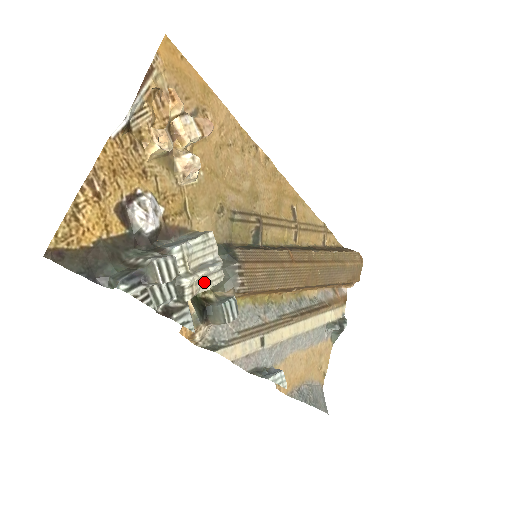
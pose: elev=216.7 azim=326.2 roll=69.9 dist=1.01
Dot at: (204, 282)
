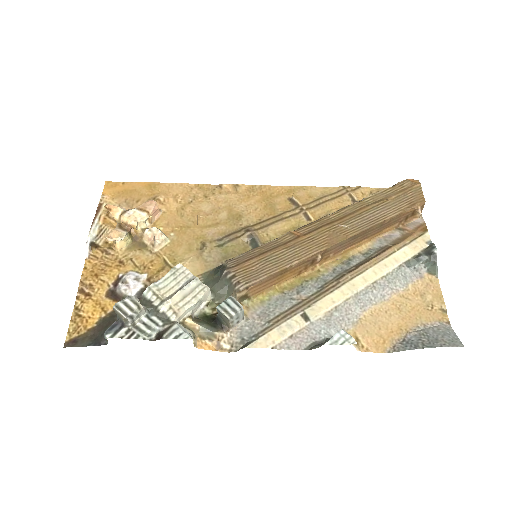
Dot at: (187, 300)
